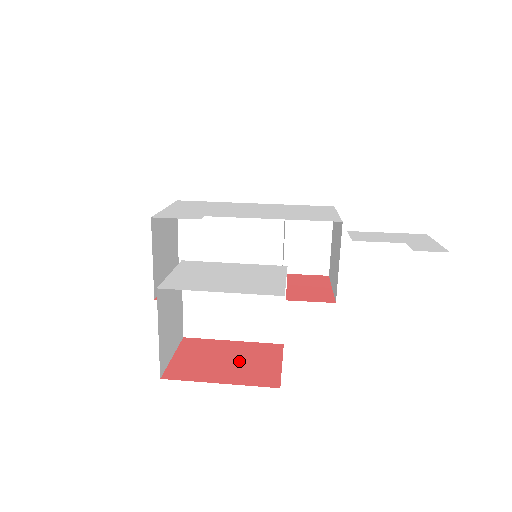
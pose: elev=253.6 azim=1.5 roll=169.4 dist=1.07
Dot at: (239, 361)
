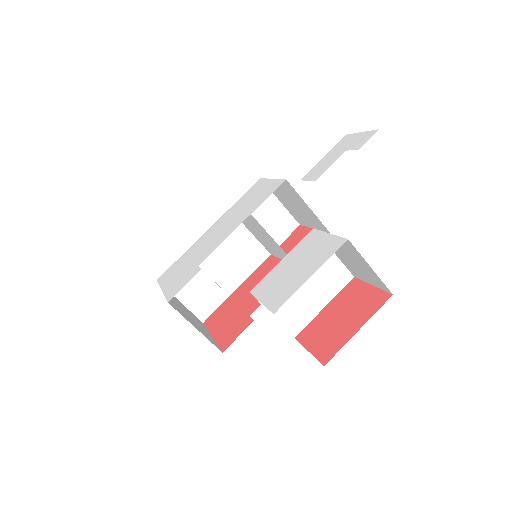
Dot at: (348, 310)
